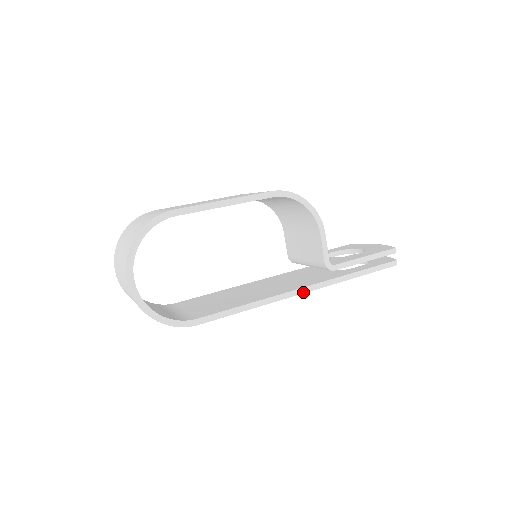
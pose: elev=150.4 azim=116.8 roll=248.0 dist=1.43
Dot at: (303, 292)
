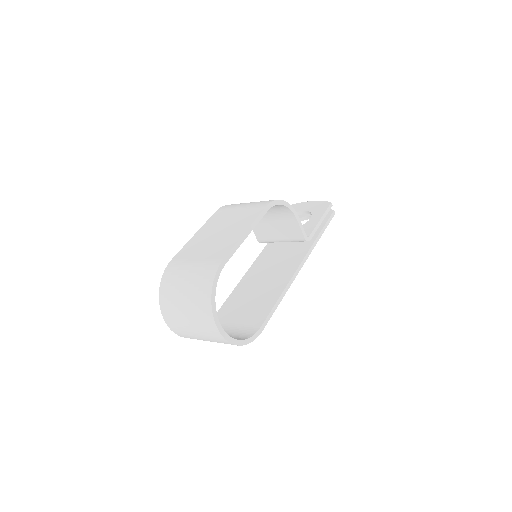
Dot at: (301, 267)
